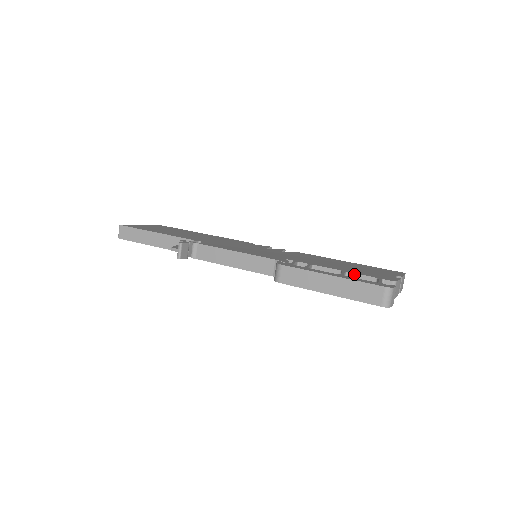
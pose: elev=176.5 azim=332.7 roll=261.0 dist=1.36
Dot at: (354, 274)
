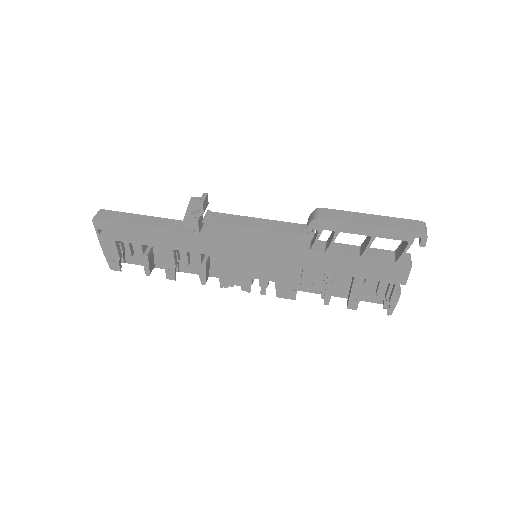
Dot at: (373, 248)
